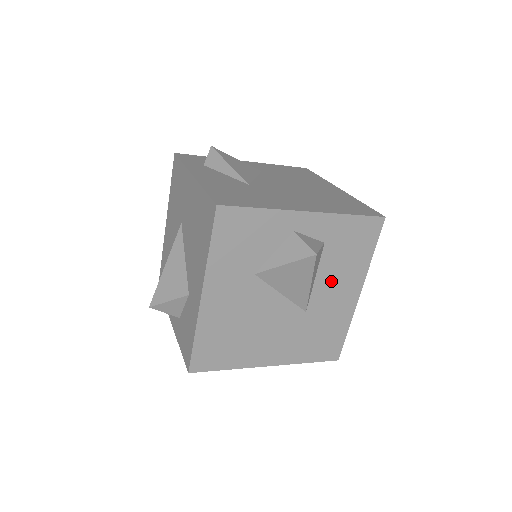
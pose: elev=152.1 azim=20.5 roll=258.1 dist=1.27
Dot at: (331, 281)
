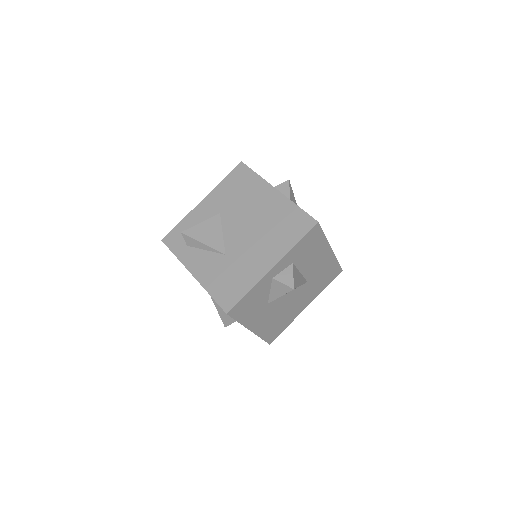
Dot at: (310, 264)
